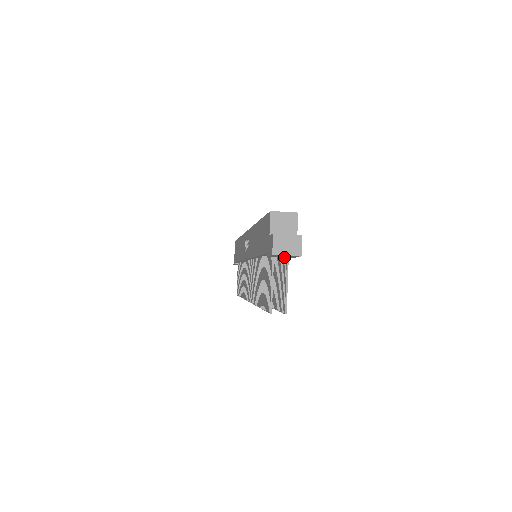
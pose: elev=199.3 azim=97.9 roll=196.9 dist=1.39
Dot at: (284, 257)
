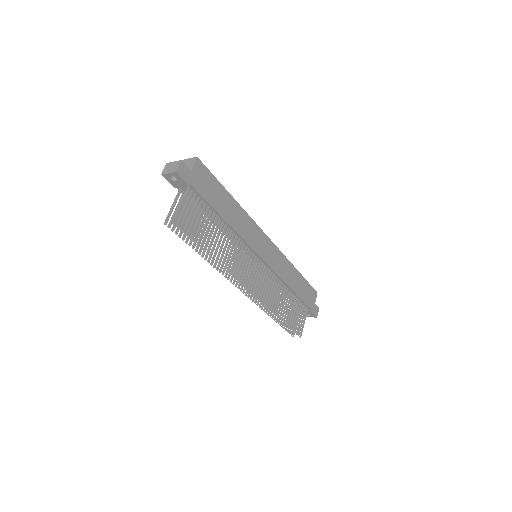
Dot at: (194, 194)
